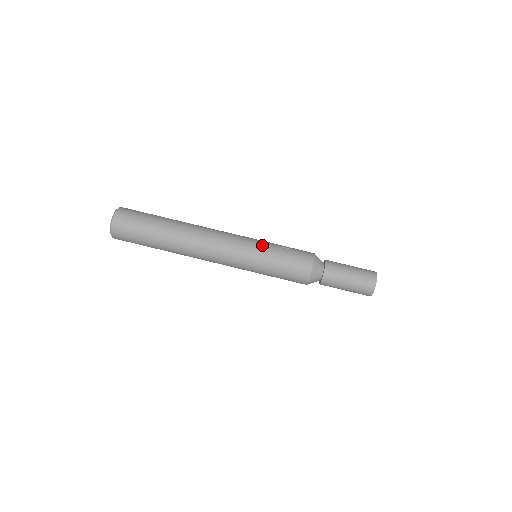
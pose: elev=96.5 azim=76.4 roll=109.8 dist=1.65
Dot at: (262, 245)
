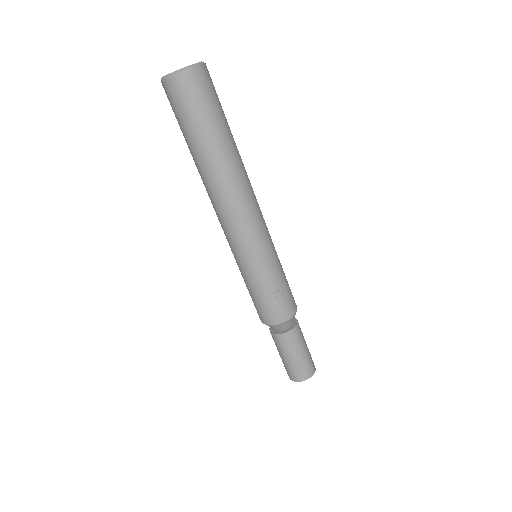
Dot at: (257, 268)
